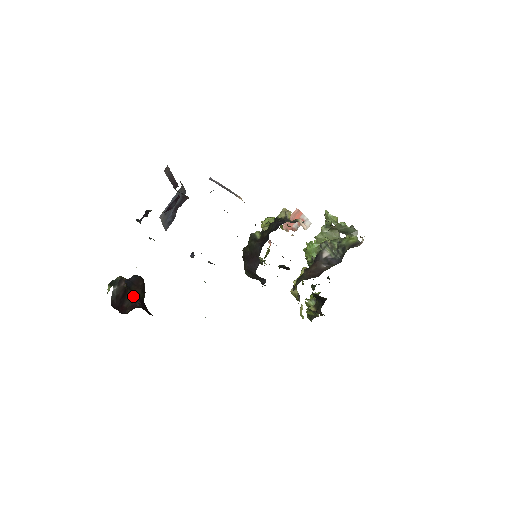
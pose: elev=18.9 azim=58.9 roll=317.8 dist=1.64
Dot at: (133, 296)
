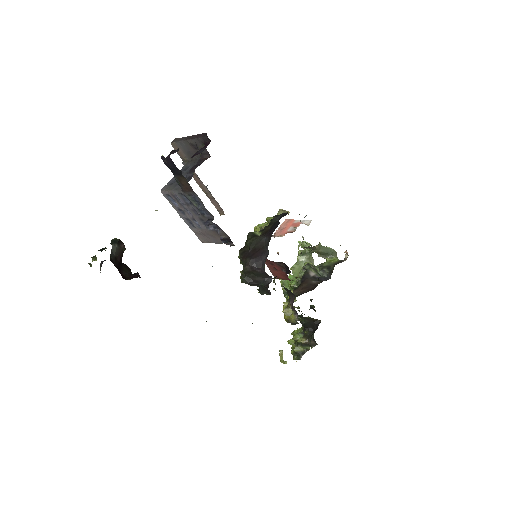
Dot at: (128, 271)
